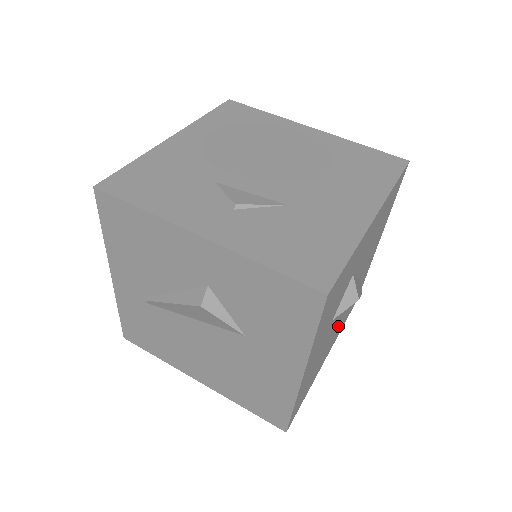
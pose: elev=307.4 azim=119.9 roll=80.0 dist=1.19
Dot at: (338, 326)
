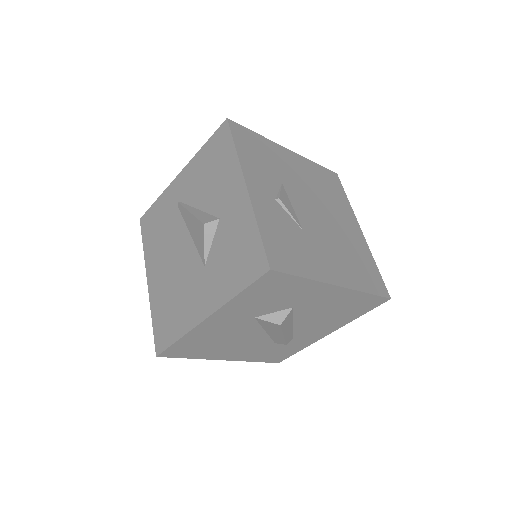
Dot at: (252, 346)
